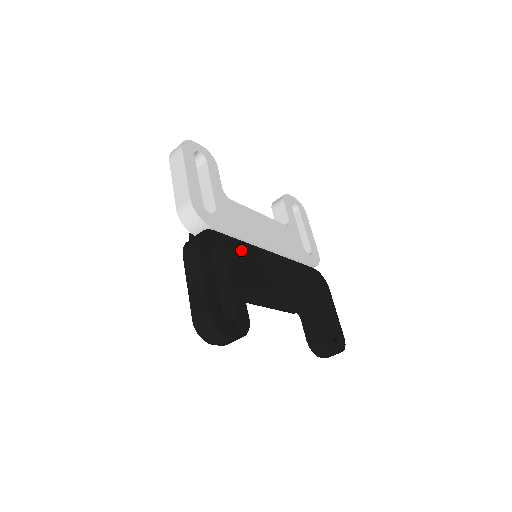
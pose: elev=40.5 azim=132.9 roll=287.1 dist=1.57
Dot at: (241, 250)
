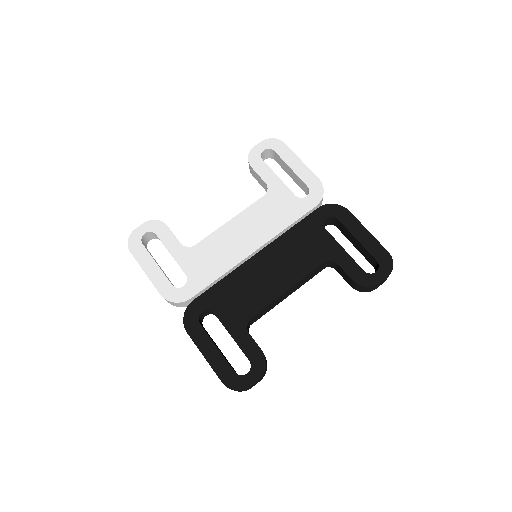
Dot at: (227, 289)
